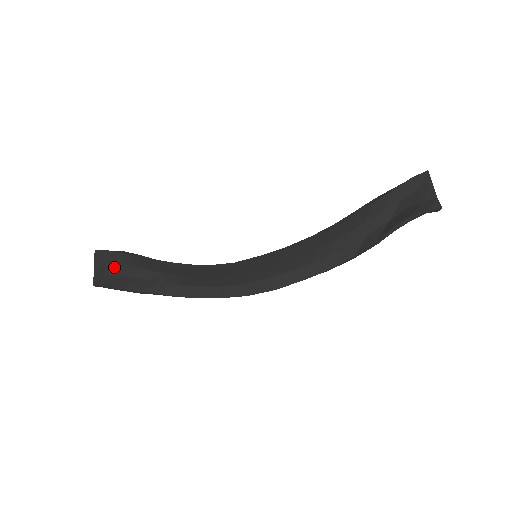
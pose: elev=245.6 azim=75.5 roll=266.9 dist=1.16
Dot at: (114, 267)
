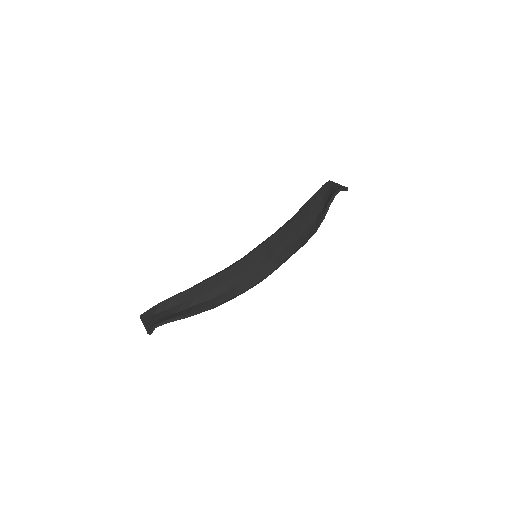
Dot at: (159, 314)
